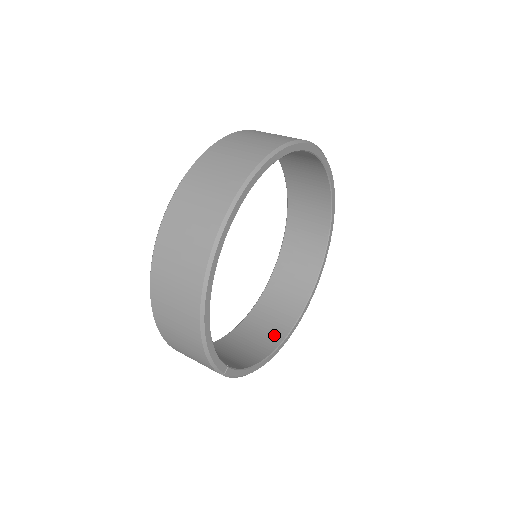
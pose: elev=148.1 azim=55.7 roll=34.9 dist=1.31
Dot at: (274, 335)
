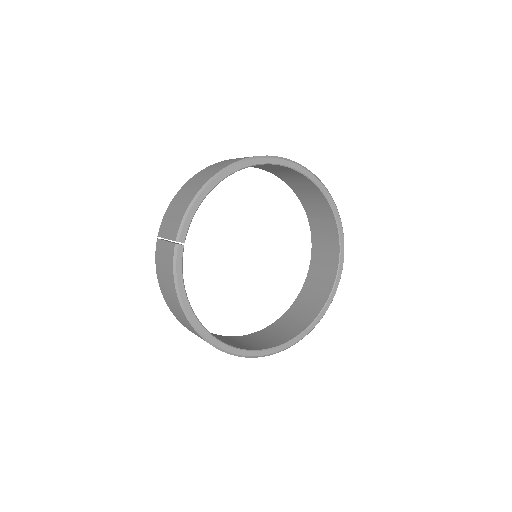
Dot at: occluded
